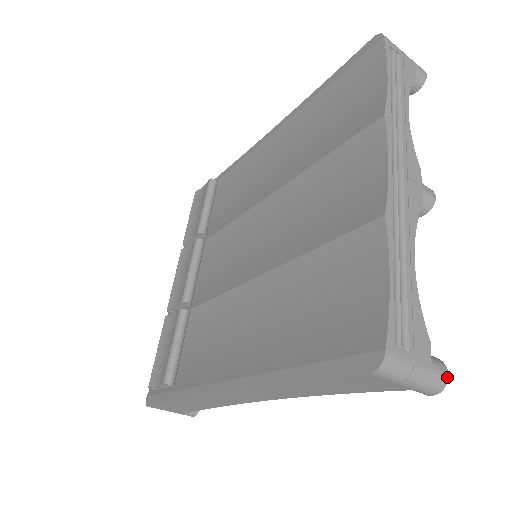
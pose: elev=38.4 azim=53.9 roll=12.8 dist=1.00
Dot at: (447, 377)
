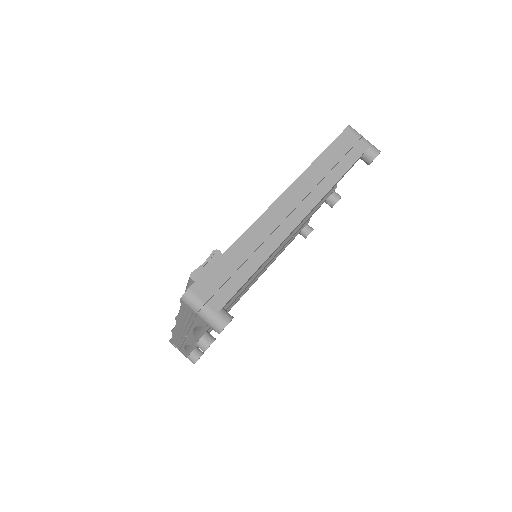
Dot at: (379, 153)
